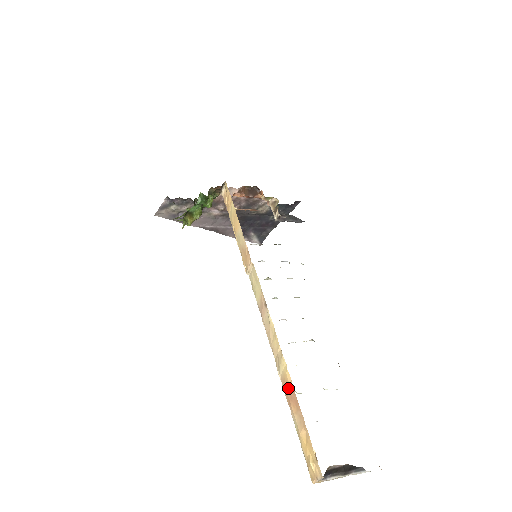
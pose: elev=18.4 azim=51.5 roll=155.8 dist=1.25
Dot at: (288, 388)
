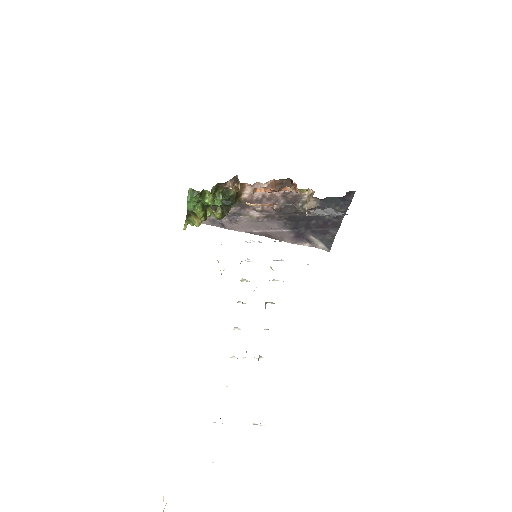
Dot at: occluded
